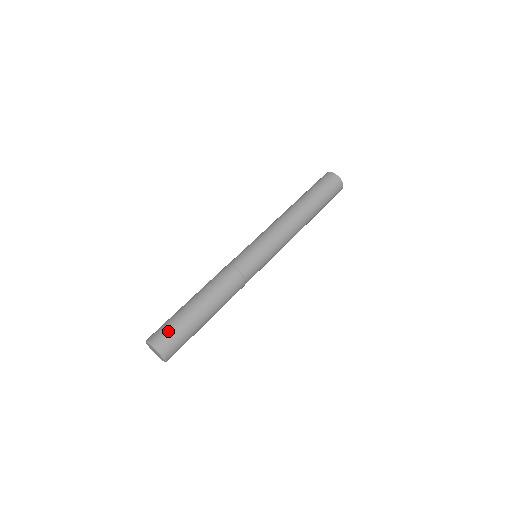
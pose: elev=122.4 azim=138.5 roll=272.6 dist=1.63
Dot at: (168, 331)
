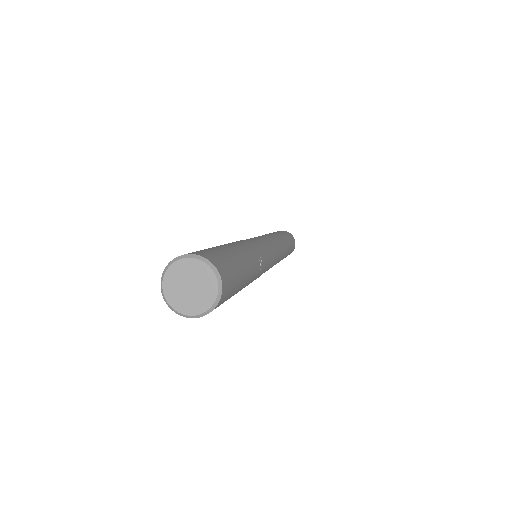
Dot at: (200, 250)
